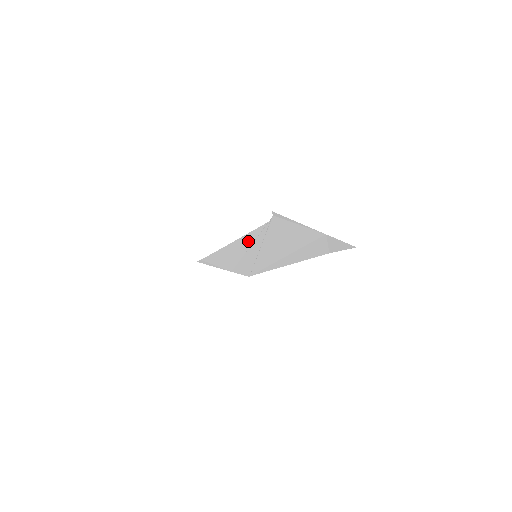
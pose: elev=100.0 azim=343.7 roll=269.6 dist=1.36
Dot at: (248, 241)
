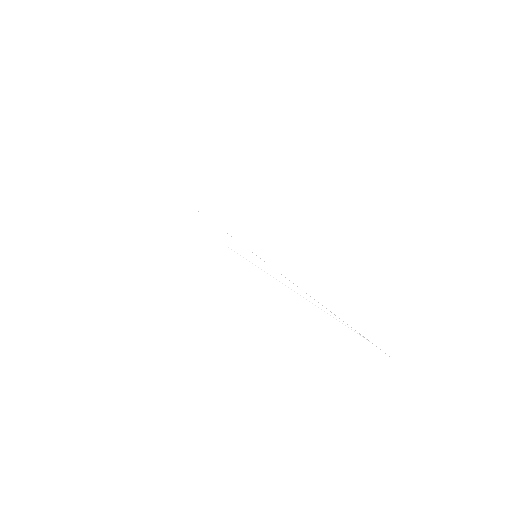
Dot at: occluded
